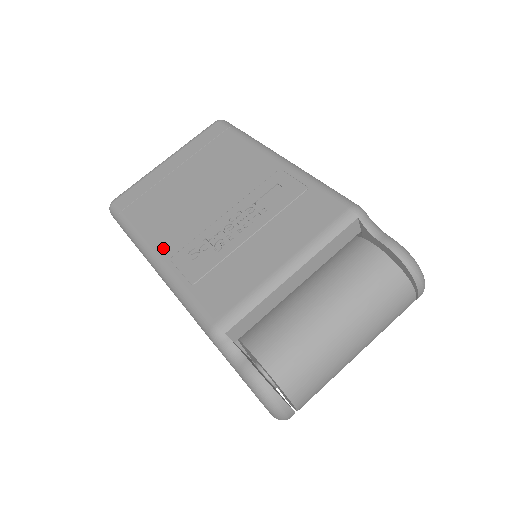
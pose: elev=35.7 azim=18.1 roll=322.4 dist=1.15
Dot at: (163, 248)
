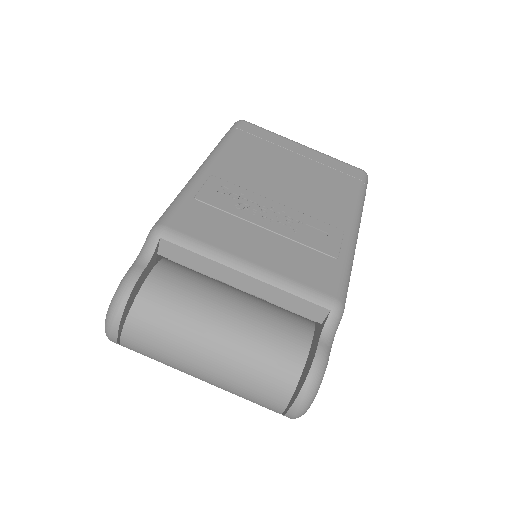
Dot at: (219, 167)
